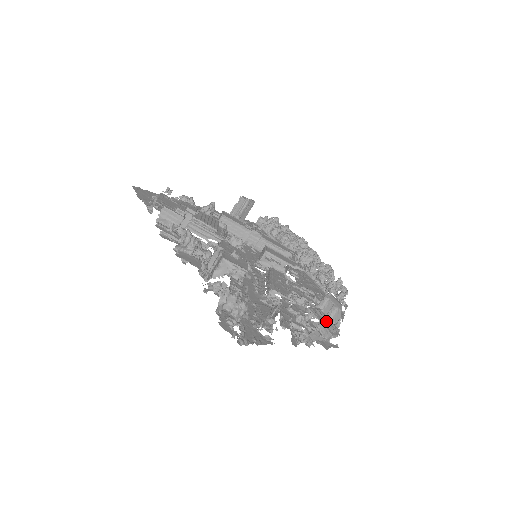
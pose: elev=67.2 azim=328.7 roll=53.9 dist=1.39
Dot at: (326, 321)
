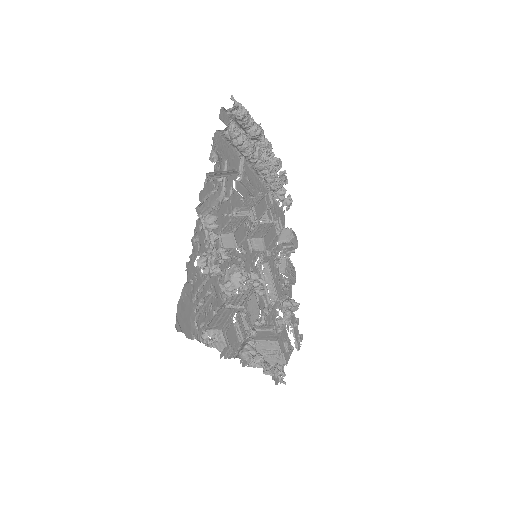
Dot at: (292, 273)
